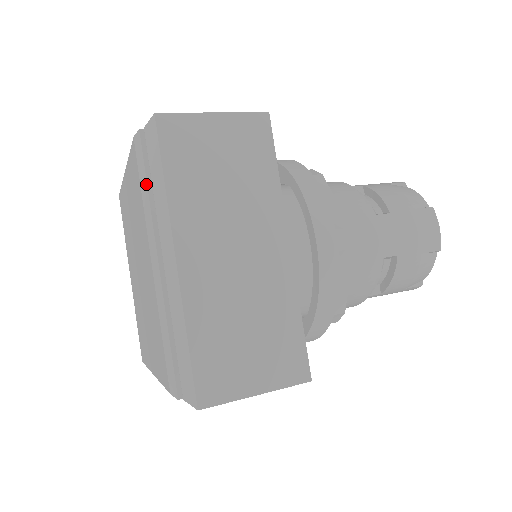
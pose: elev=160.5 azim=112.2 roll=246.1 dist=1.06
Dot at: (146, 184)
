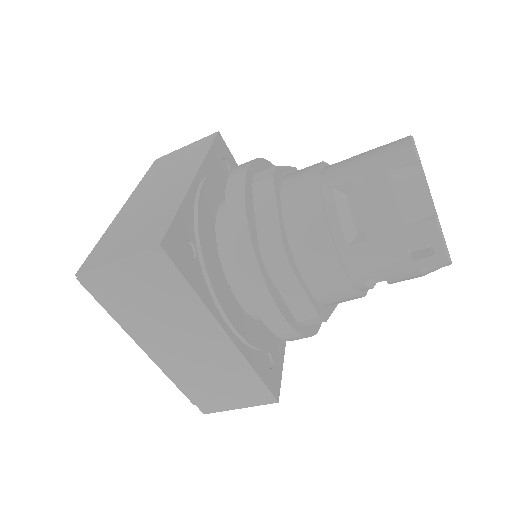
Dot at: occluded
